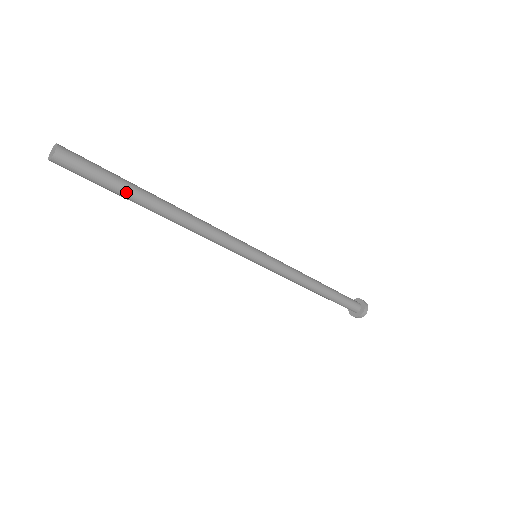
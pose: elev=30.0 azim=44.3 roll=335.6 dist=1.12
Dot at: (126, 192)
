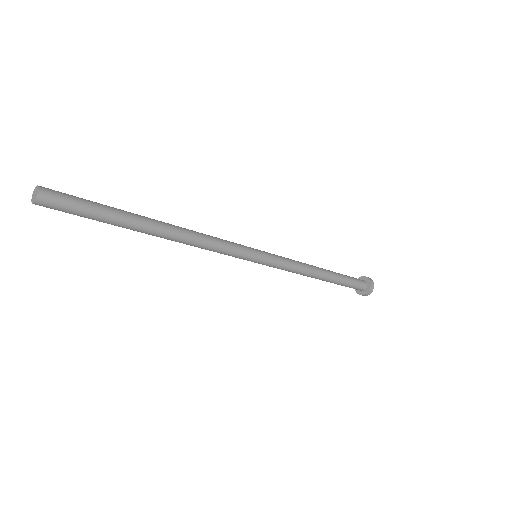
Dot at: (116, 220)
